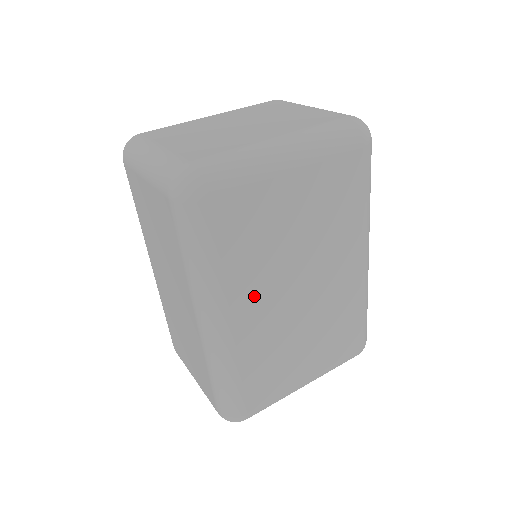
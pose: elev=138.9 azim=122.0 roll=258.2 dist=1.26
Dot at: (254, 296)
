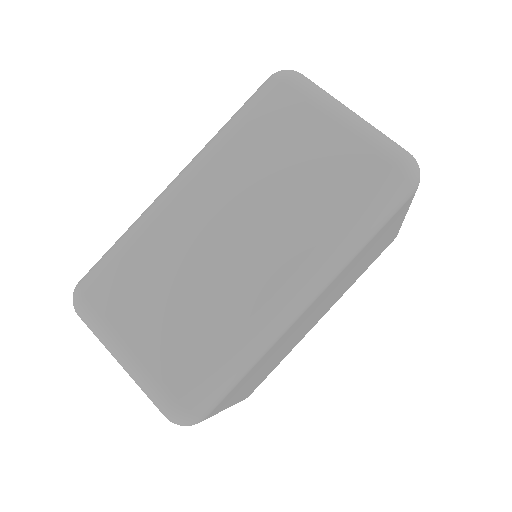
Dot at: (326, 294)
